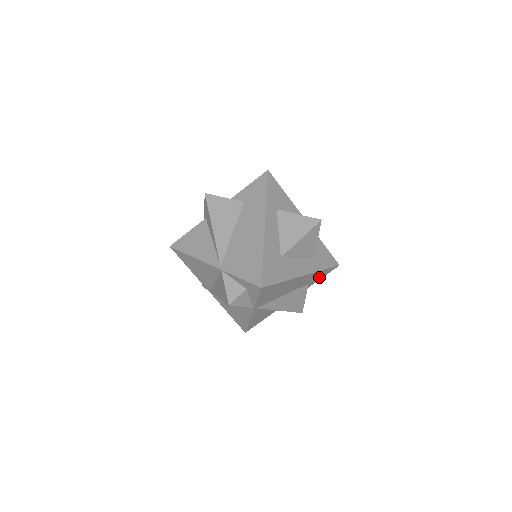
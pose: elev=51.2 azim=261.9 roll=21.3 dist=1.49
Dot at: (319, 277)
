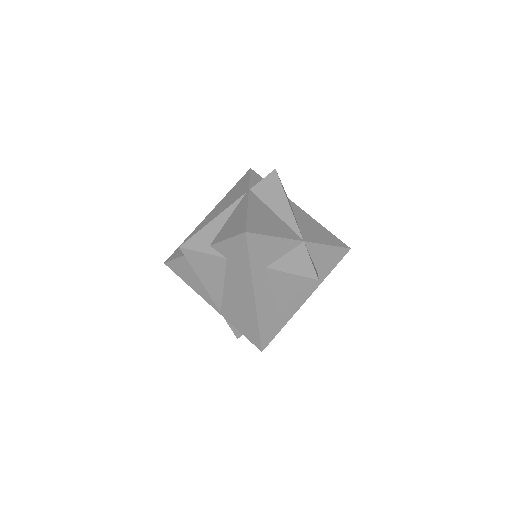
Dot at: occluded
